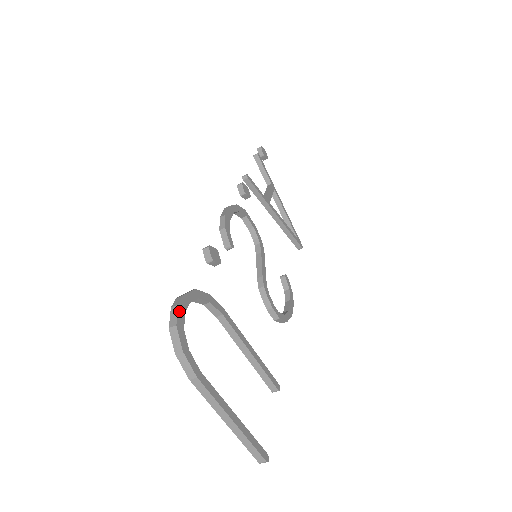
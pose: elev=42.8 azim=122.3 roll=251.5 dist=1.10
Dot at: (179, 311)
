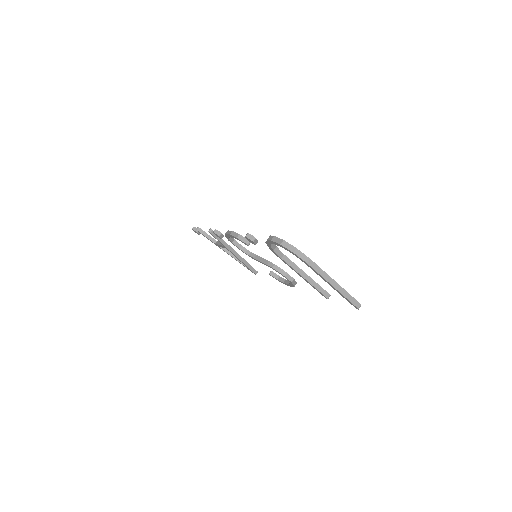
Dot at: (277, 238)
